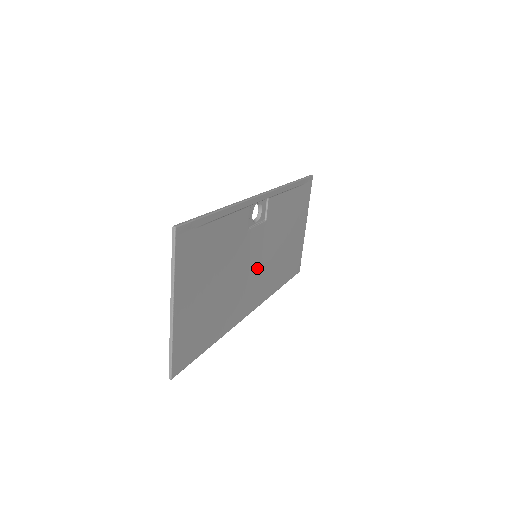
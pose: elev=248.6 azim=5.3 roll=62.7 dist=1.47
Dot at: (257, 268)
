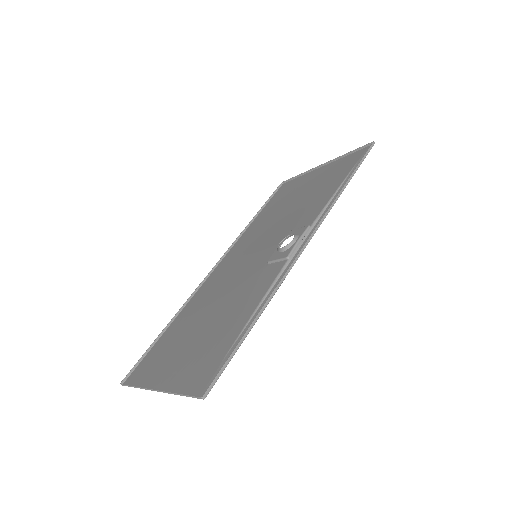
Dot at: (249, 253)
